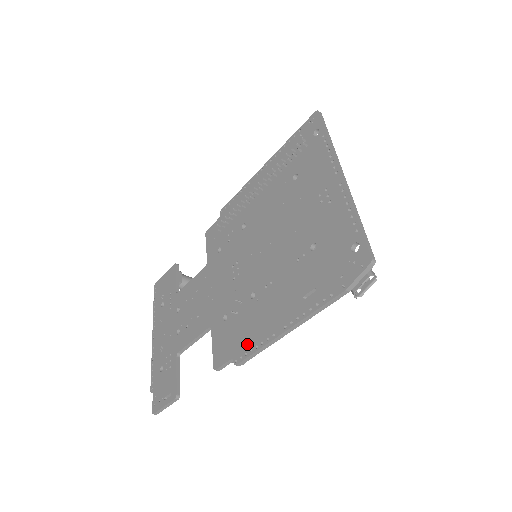
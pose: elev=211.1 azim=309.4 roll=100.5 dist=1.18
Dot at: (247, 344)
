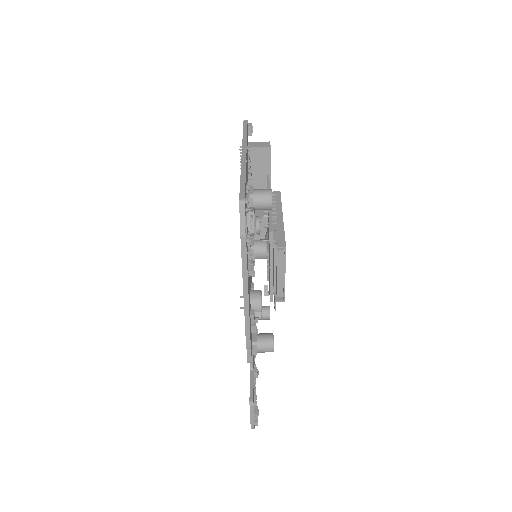
Dot at: occluded
